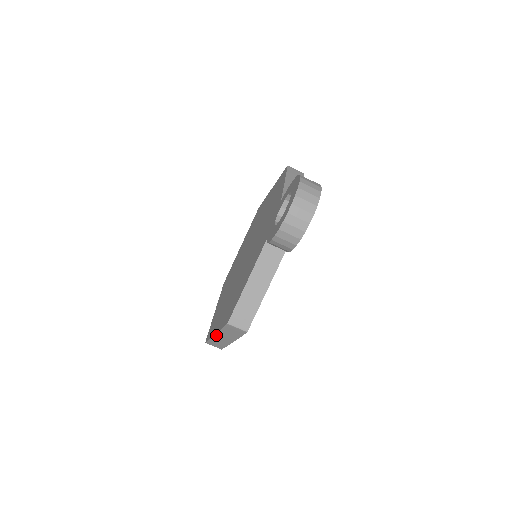
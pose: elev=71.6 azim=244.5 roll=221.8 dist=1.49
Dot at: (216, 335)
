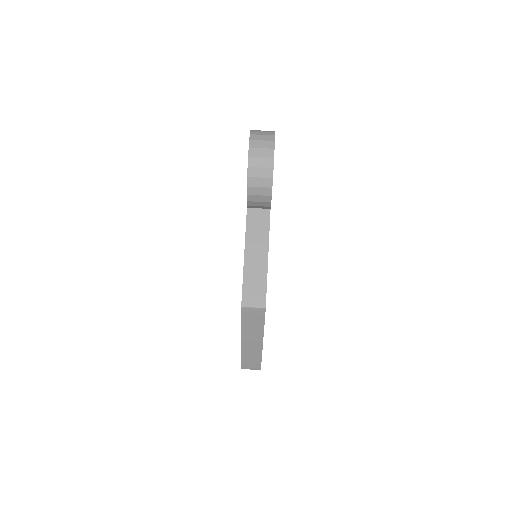
Dot at: (242, 341)
